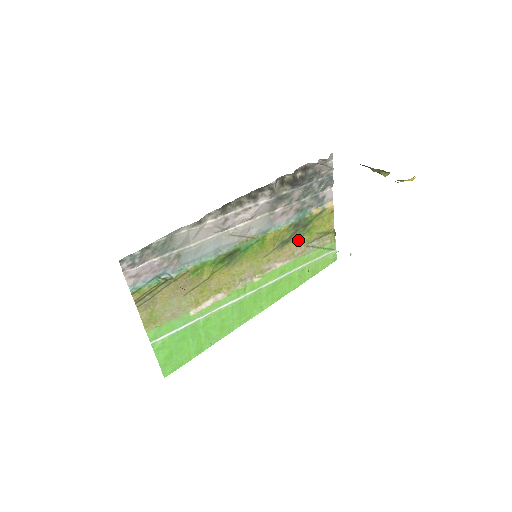
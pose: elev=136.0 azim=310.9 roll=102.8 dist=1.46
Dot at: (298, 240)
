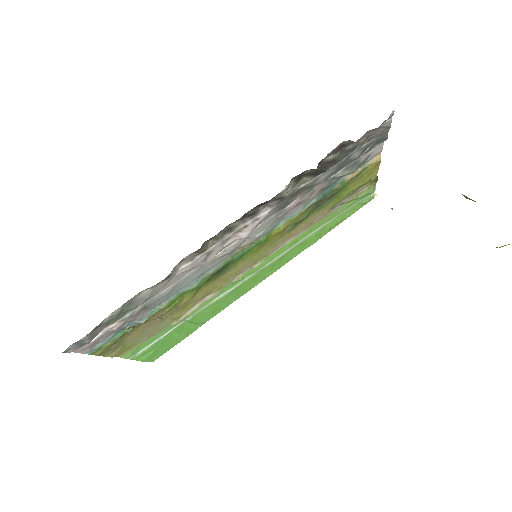
Dot at: (319, 211)
